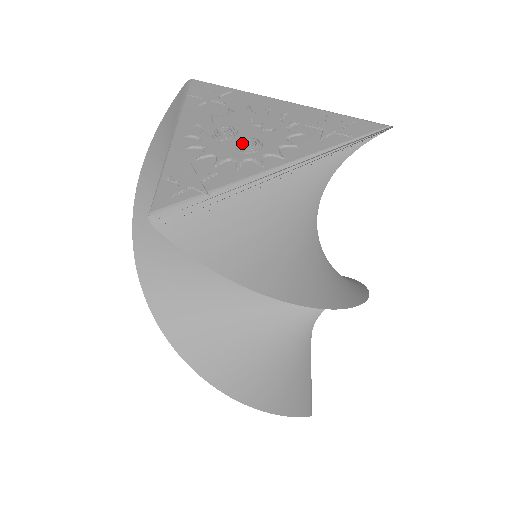
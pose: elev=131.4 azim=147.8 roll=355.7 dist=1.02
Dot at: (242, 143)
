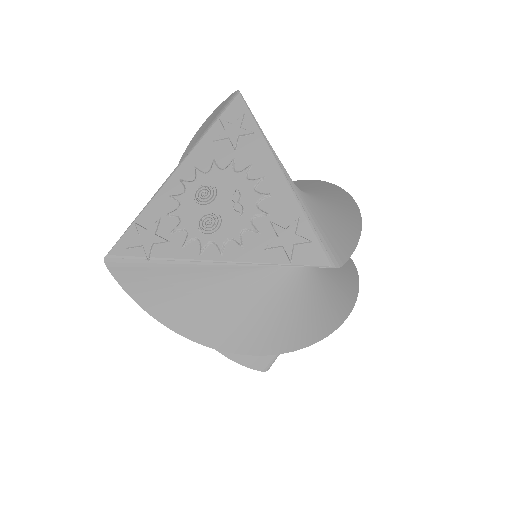
Dot at: (206, 217)
